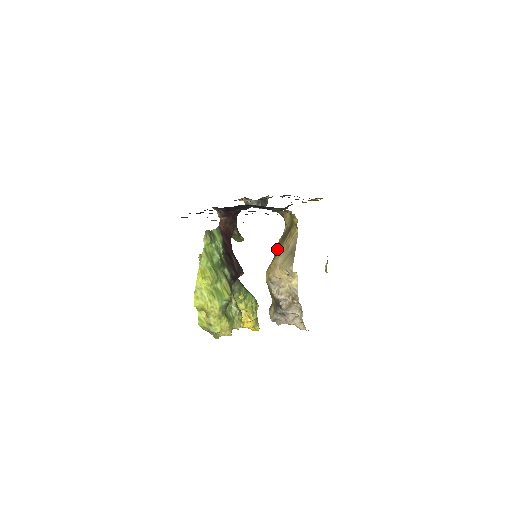
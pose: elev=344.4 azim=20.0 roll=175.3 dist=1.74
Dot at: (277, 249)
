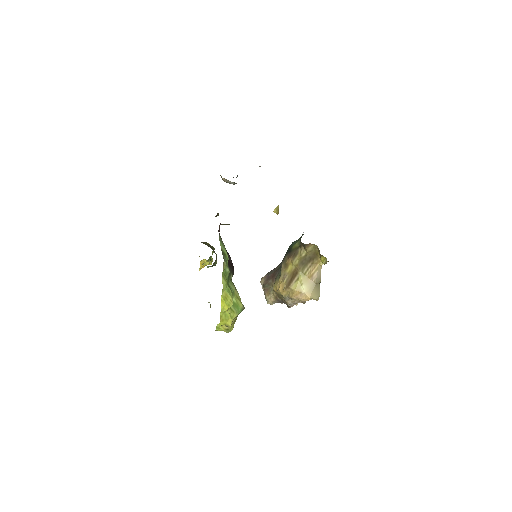
Dot at: (292, 267)
